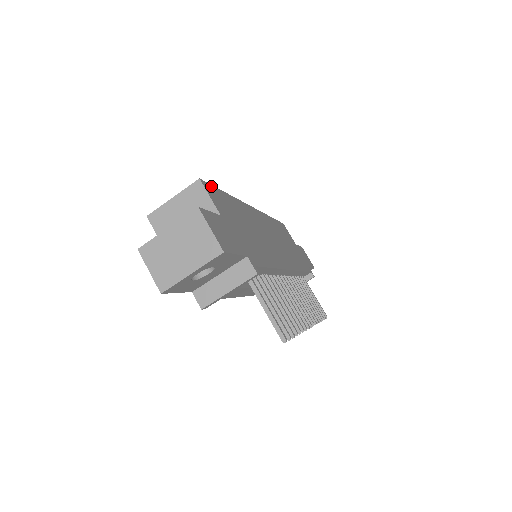
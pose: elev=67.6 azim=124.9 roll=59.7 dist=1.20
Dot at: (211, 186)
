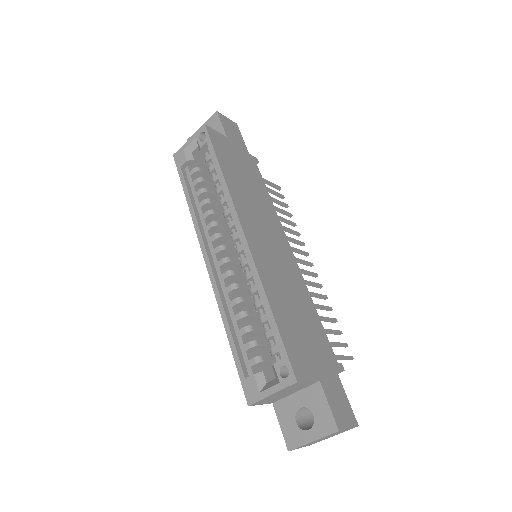
Dot at: (289, 356)
